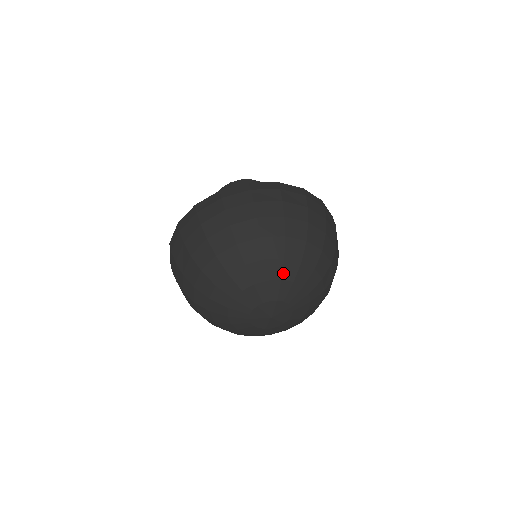
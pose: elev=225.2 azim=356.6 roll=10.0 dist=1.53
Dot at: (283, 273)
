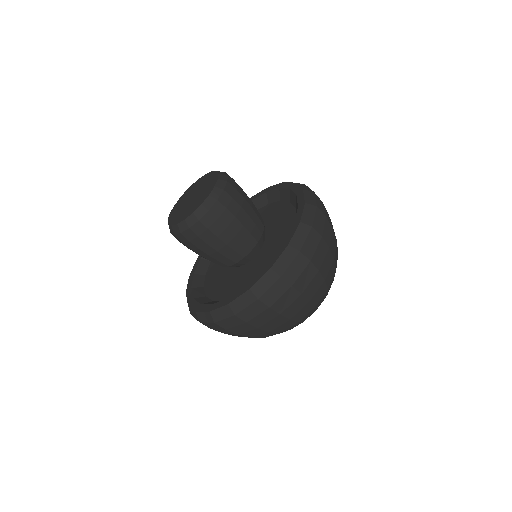
Dot at: occluded
